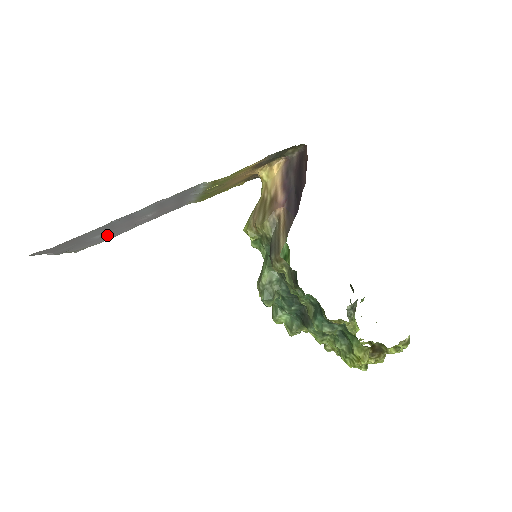
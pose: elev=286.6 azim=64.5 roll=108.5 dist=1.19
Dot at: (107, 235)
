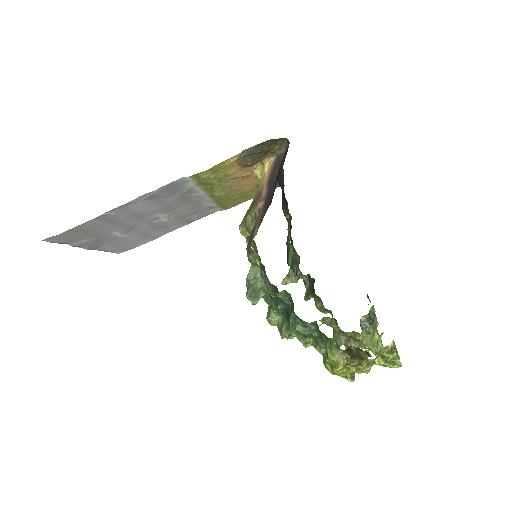
Dot at: (133, 235)
